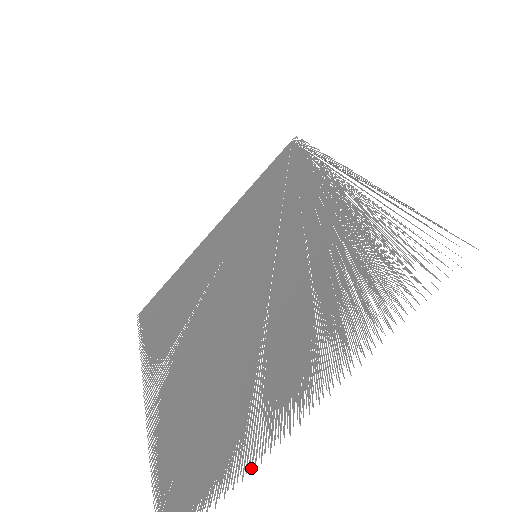
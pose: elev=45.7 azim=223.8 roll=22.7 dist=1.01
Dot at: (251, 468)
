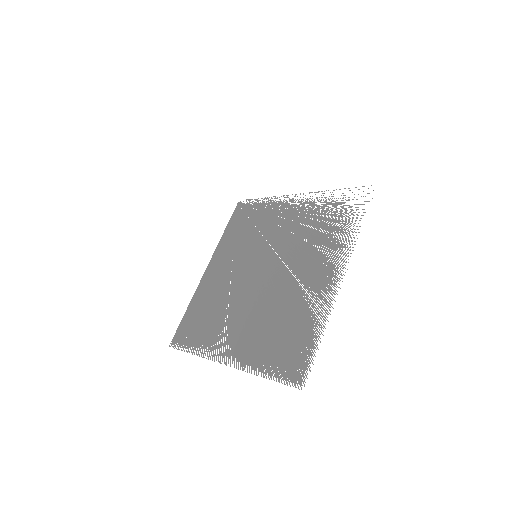
Dot at: (329, 313)
